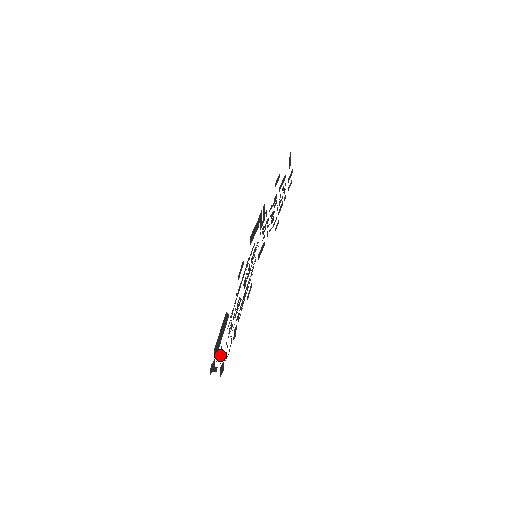
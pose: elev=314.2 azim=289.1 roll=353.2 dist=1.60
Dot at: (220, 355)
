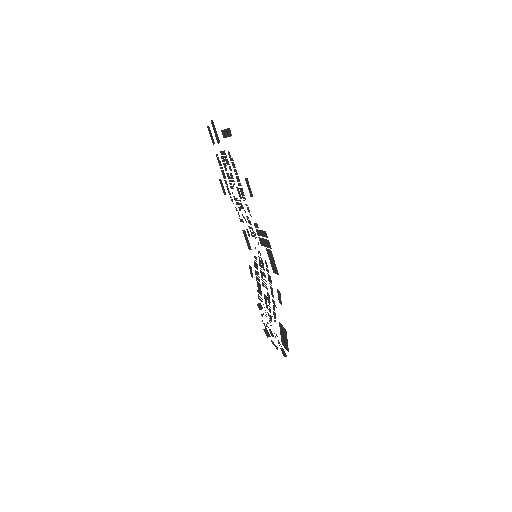
Dot at: occluded
